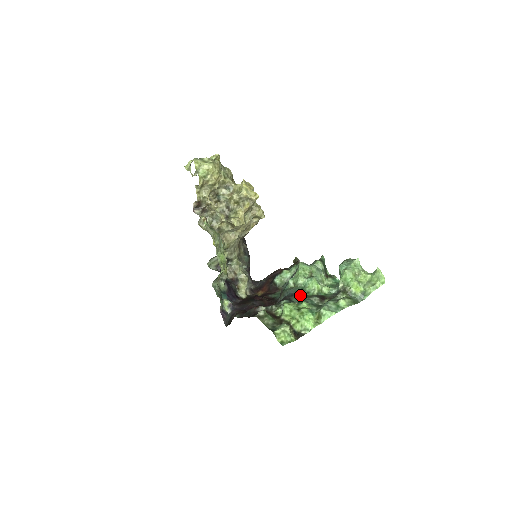
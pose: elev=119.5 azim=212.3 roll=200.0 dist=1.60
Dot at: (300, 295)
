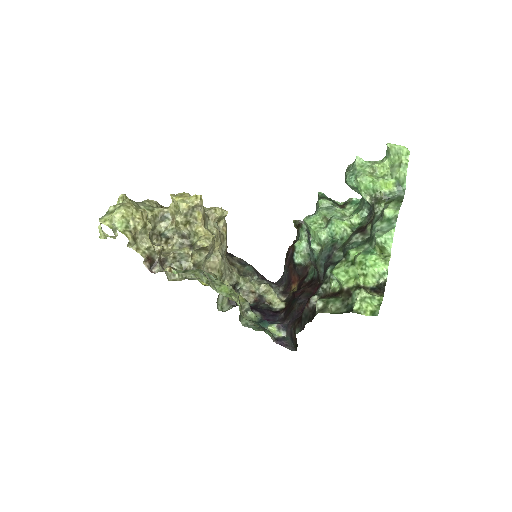
Dot at: (337, 249)
